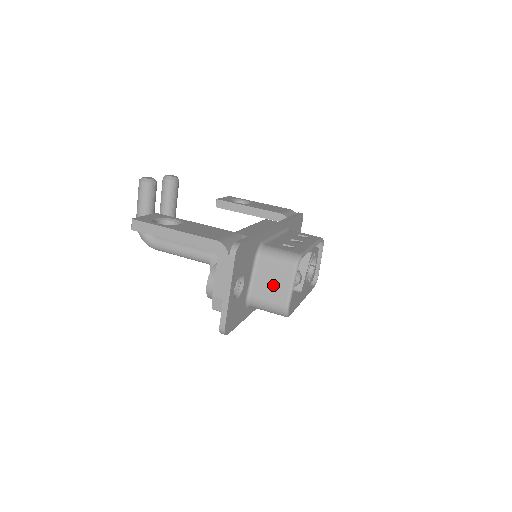
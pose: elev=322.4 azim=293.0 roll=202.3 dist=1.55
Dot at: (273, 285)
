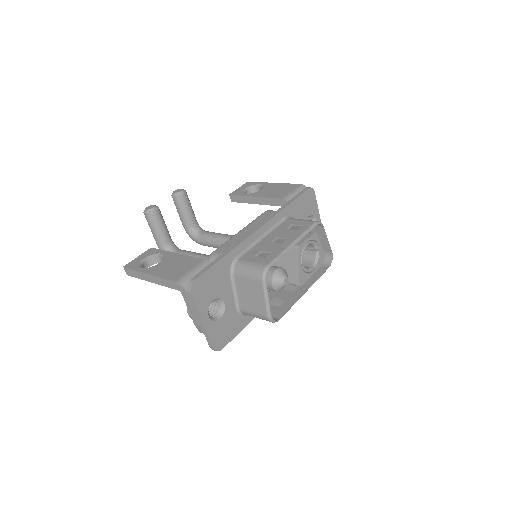
Dot at: (252, 298)
